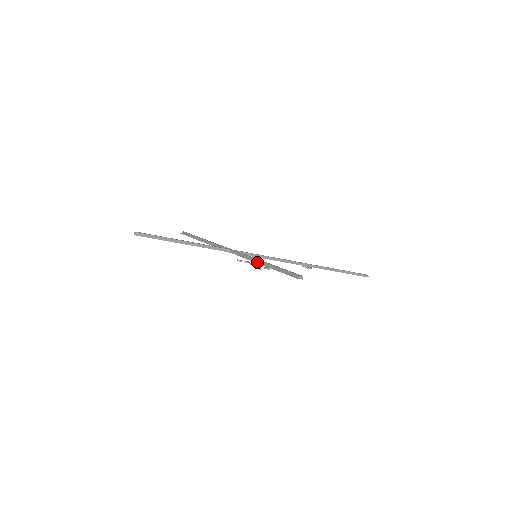
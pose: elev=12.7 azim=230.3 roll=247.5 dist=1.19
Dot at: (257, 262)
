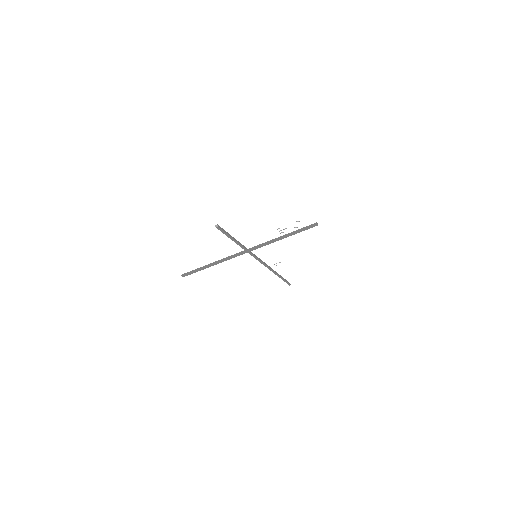
Dot at: (278, 238)
